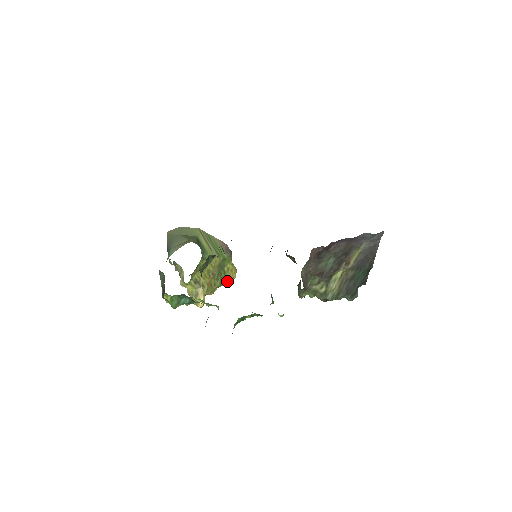
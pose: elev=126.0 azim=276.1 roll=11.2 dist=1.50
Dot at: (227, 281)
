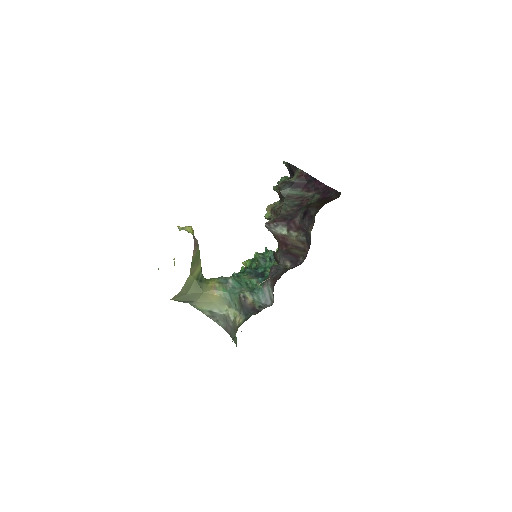
Dot at: occluded
